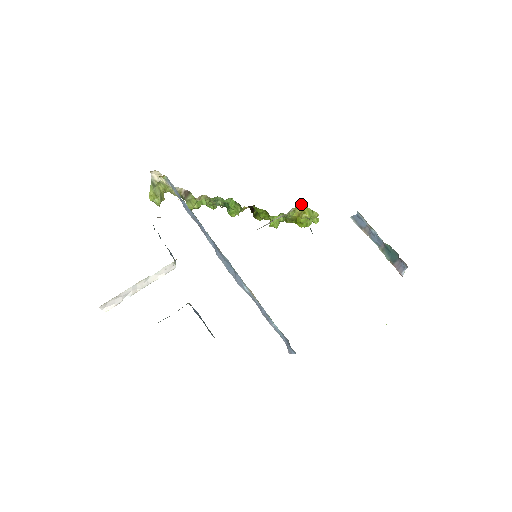
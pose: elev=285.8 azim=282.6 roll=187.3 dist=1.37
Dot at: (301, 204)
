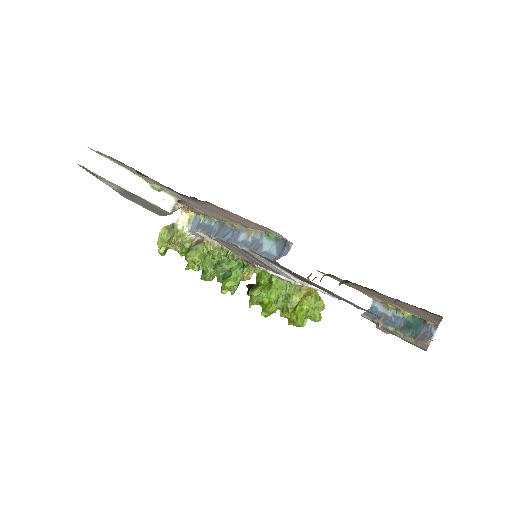
Dot at: occluded
